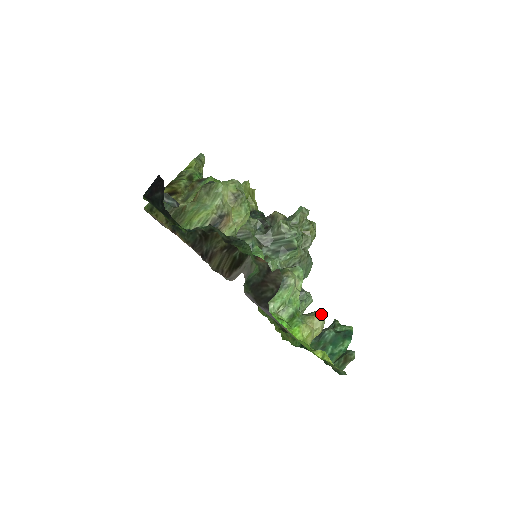
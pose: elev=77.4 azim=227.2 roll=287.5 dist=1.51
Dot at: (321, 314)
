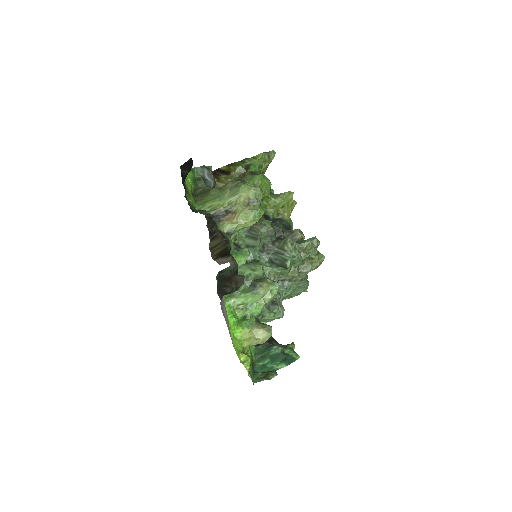
Dot at: (269, 330)
